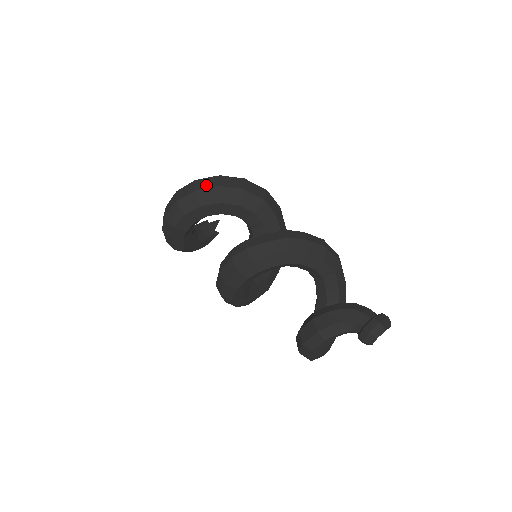
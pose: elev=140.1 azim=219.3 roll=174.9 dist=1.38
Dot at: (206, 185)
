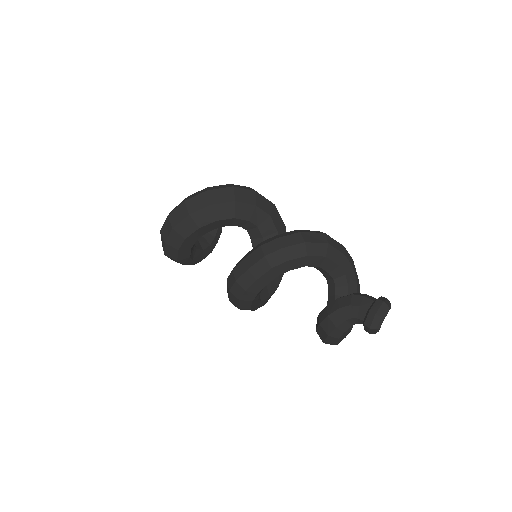
Dot at: (178, 218)
